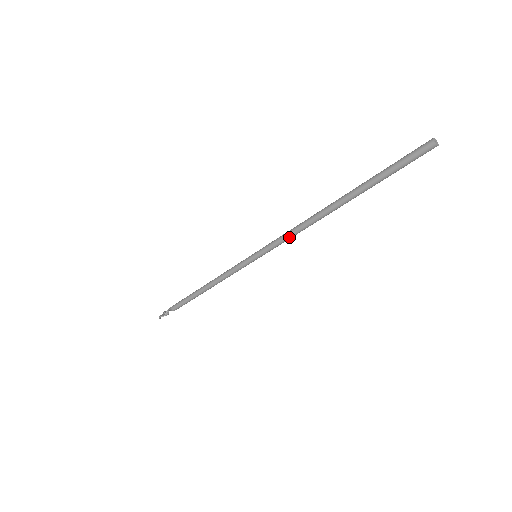
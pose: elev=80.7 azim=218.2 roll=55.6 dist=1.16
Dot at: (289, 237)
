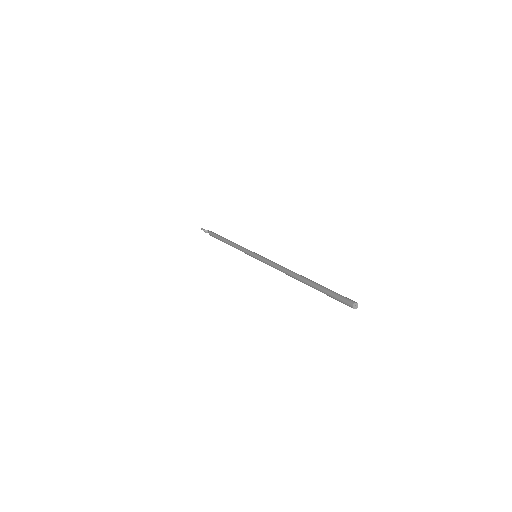
Dot at: (272, 265)
